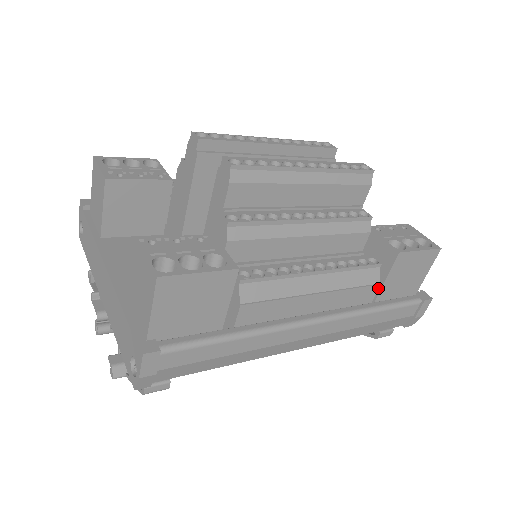
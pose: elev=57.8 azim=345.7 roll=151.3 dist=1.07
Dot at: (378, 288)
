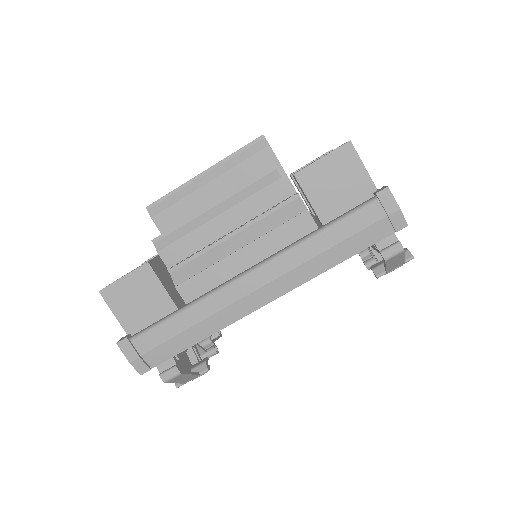
Dot at: (310, 214)
